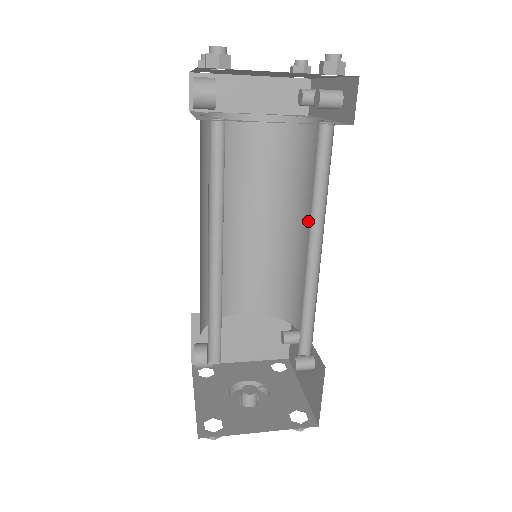
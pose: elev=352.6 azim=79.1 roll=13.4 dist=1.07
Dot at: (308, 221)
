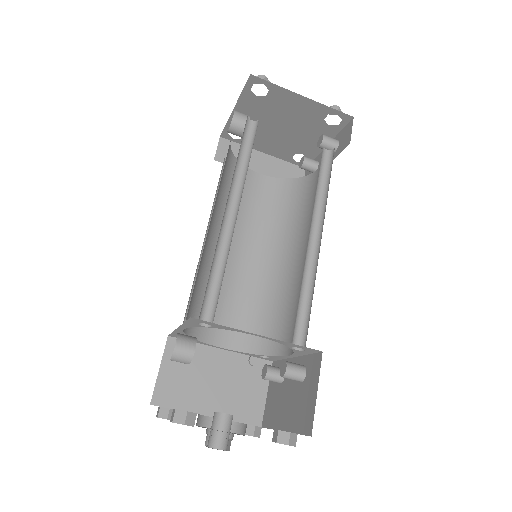
Dot at: (303, 245)
